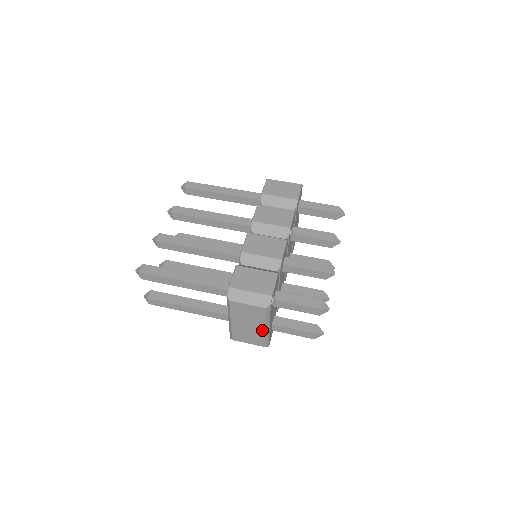
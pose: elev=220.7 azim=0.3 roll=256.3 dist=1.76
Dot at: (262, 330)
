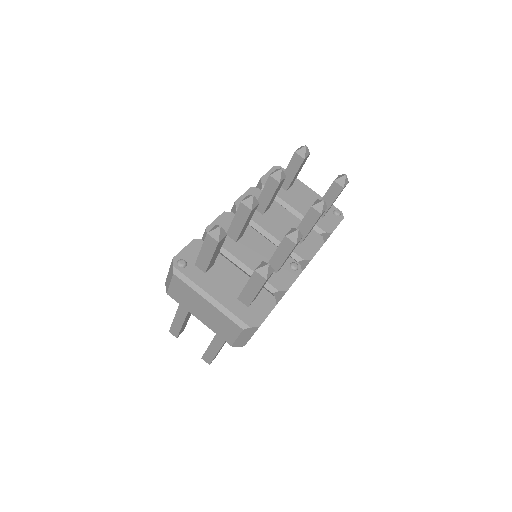
Dot at: (211, 306)
